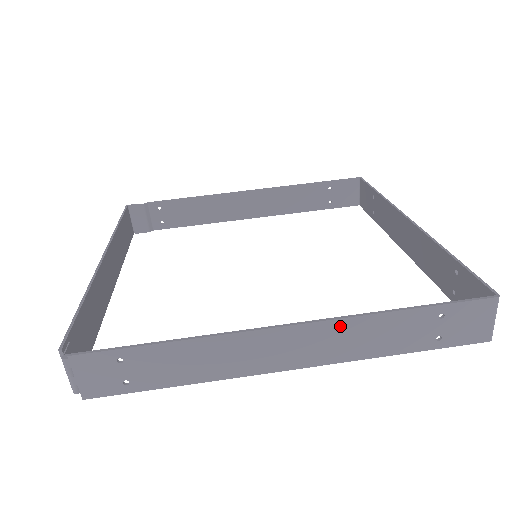
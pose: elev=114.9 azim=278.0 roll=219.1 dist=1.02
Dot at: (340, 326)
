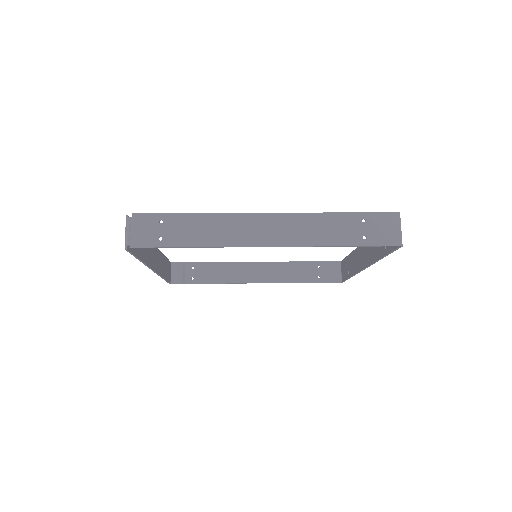
Dot at: (298, 218)
